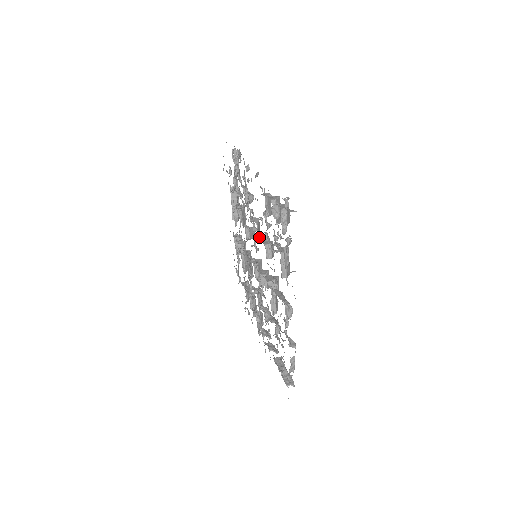
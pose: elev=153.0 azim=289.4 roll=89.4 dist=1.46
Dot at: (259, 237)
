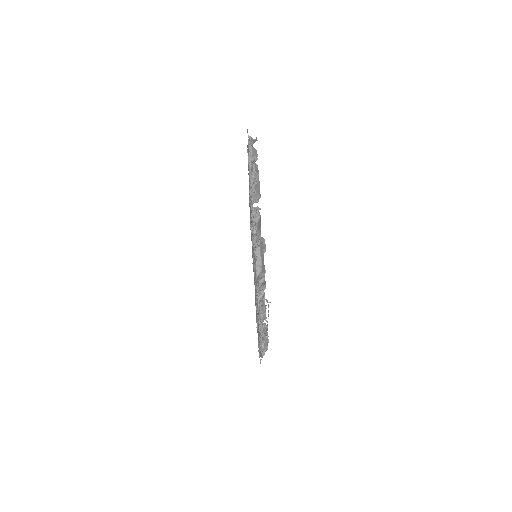
Dot at: occluded
